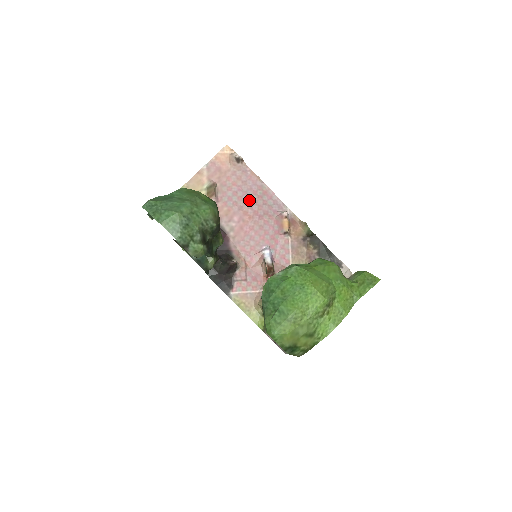
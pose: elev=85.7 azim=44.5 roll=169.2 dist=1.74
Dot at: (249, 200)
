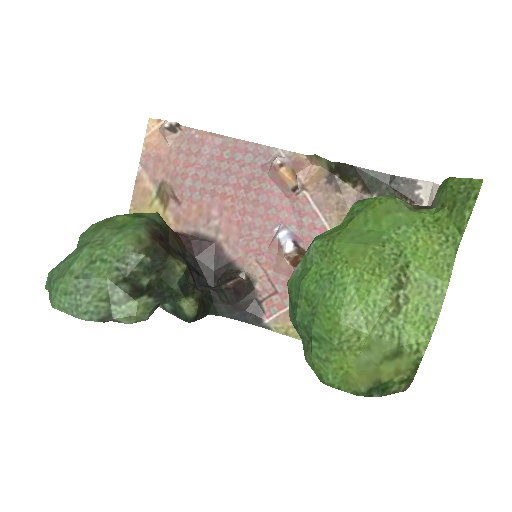
Dot at: (218, 174)
